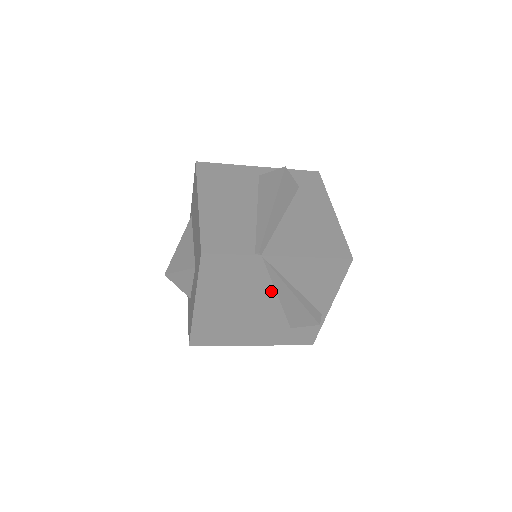
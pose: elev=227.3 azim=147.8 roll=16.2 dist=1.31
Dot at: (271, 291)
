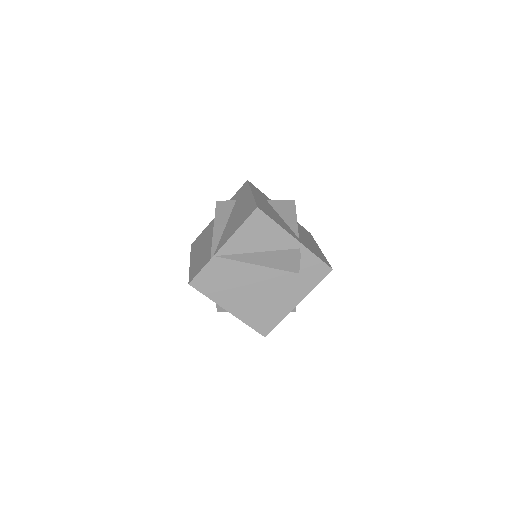
Dot at: (250, 266)
